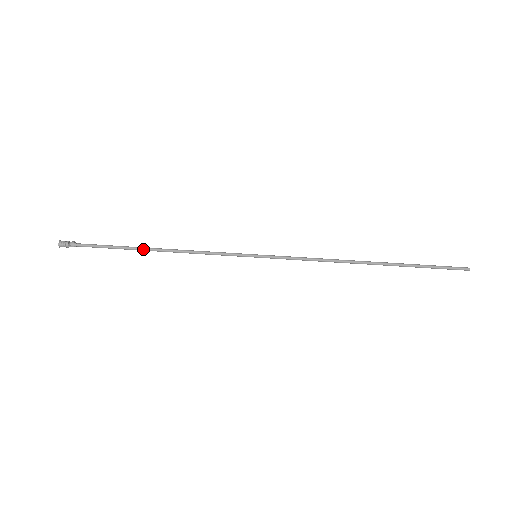
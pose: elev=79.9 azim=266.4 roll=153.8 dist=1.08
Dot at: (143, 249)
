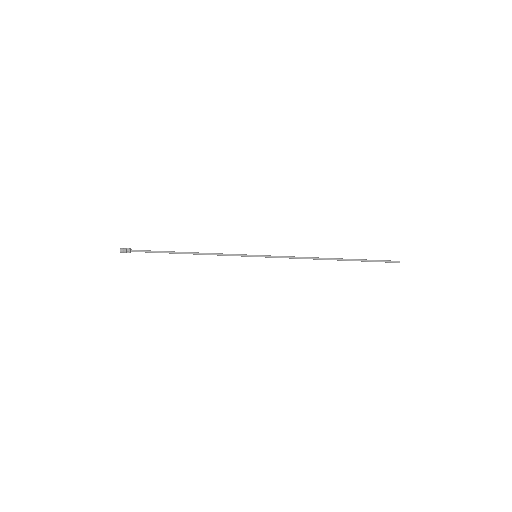
Dot at: occluded
